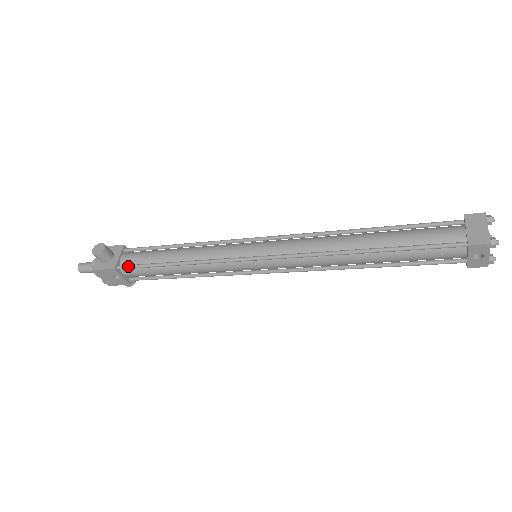
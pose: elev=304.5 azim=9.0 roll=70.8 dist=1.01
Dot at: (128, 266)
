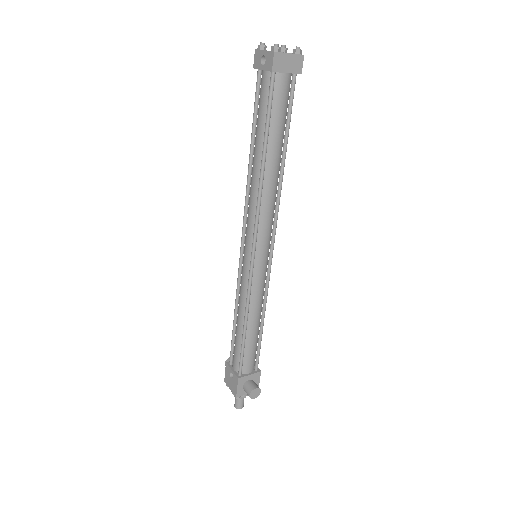
Dot at: (231, 353)
